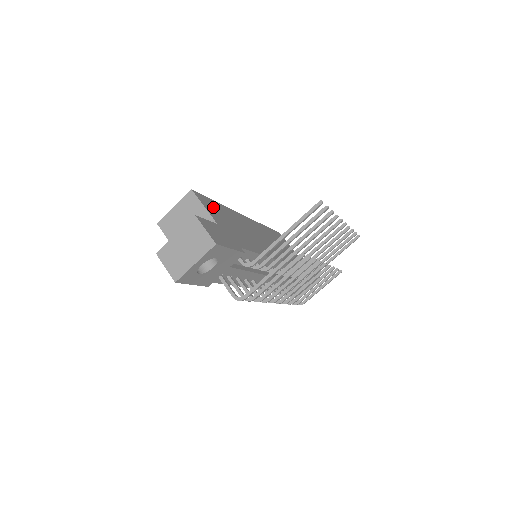
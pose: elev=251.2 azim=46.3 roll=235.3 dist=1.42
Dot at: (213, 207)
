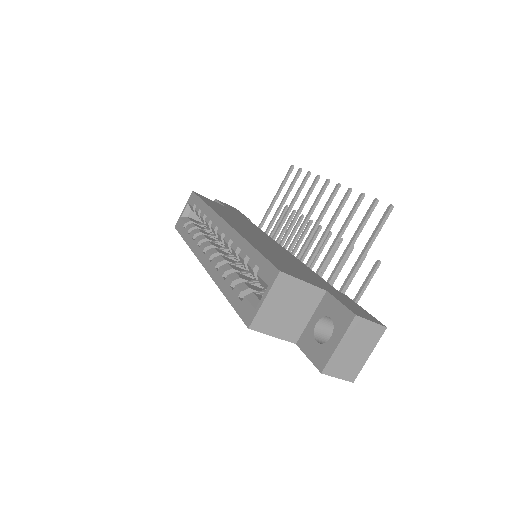
Dot at: (283, 265)
